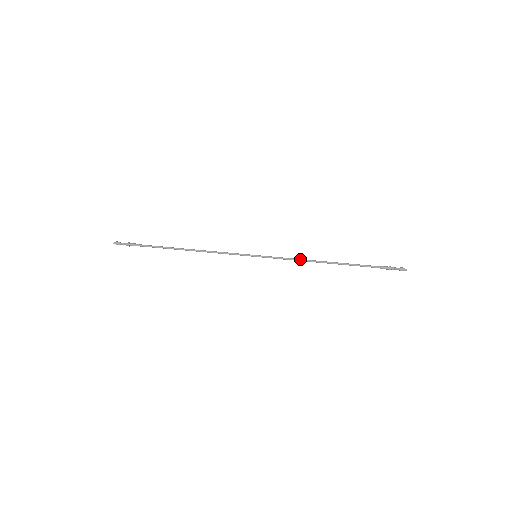
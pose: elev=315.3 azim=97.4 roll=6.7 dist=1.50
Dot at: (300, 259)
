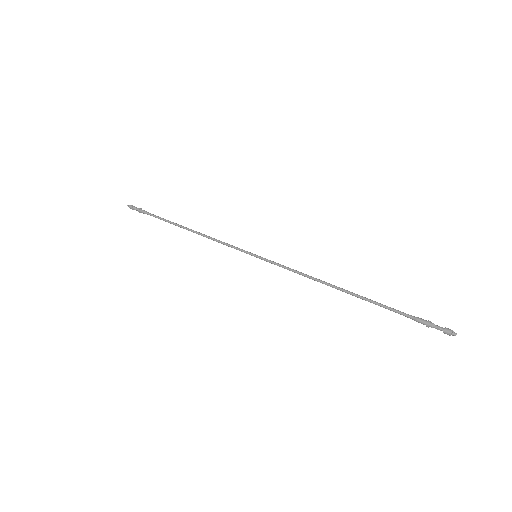
Dot at: (306, 274)
